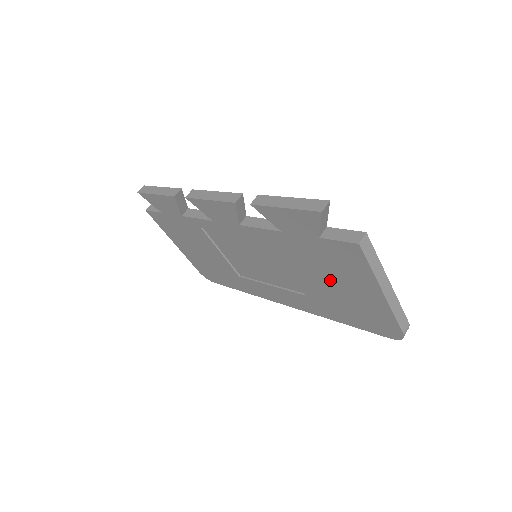
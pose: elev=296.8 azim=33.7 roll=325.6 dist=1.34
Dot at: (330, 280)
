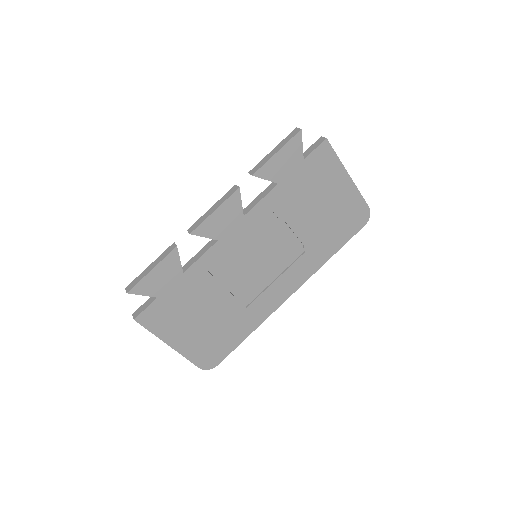
Dot at: (318, 204)
